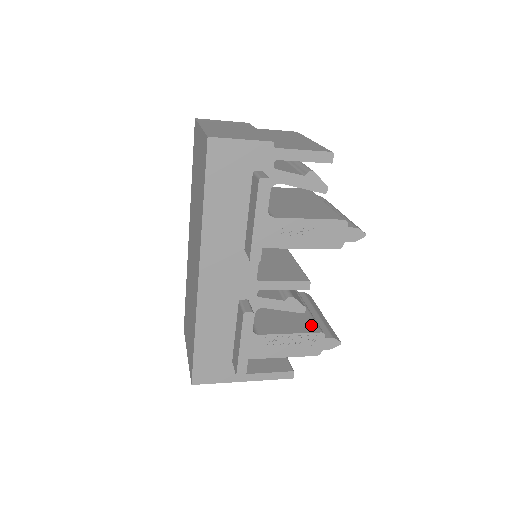
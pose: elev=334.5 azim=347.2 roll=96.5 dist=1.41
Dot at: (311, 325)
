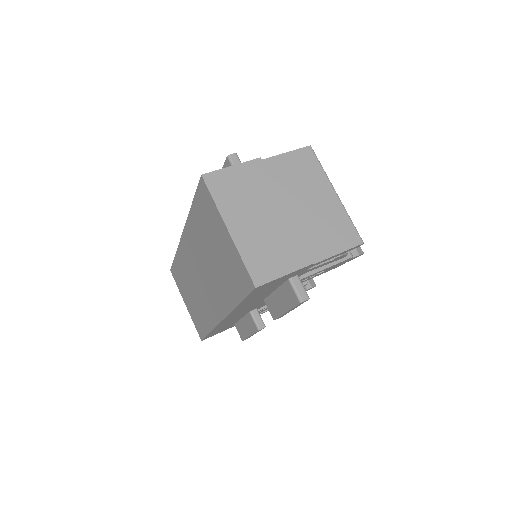
Dot at: occluded
